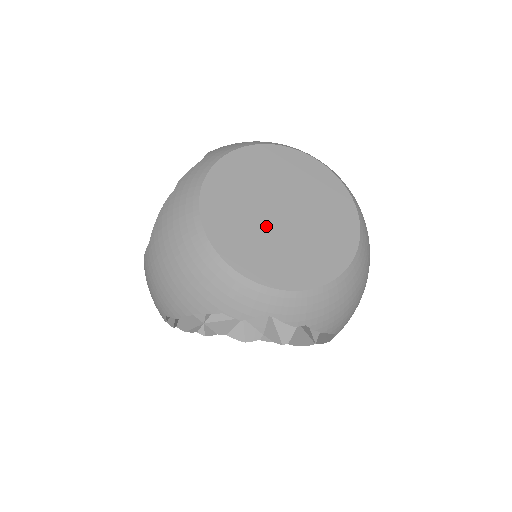
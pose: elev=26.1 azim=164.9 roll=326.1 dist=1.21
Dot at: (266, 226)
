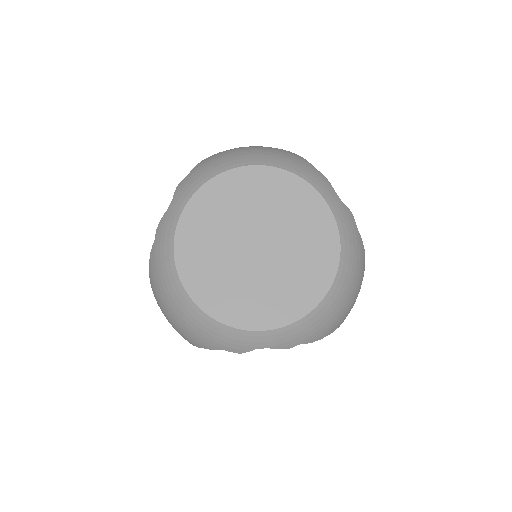
Dot at: (243, 268)
